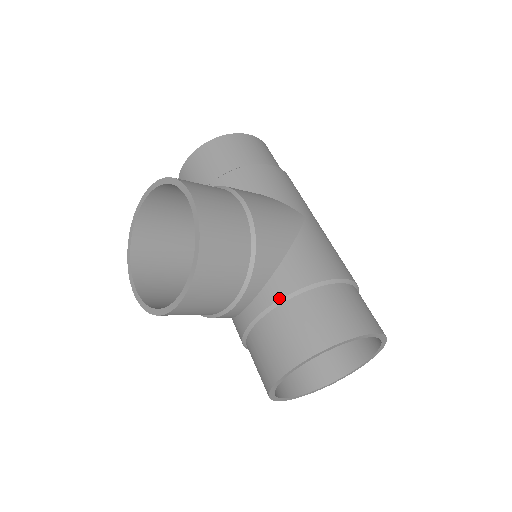
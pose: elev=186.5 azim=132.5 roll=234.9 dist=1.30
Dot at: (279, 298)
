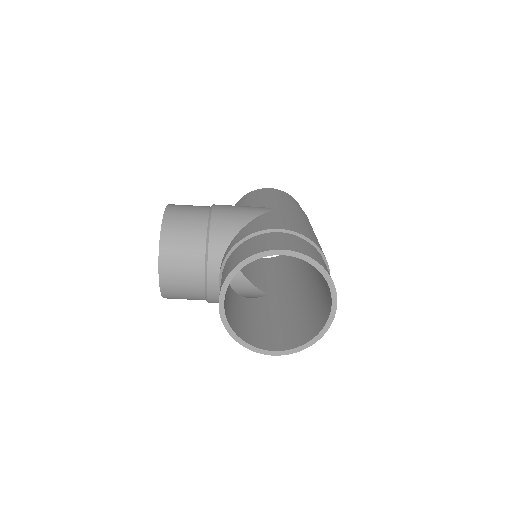
Dot at: (227, 254)
